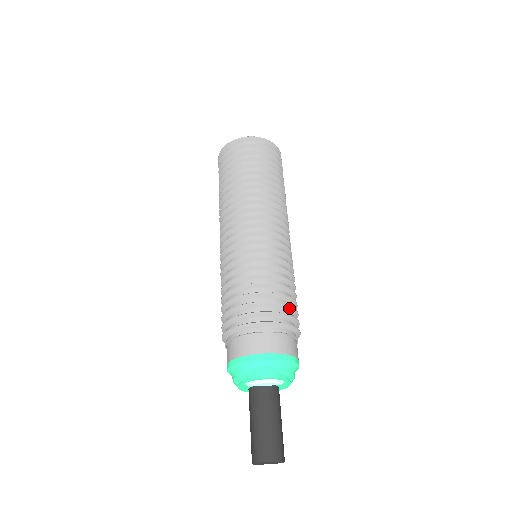
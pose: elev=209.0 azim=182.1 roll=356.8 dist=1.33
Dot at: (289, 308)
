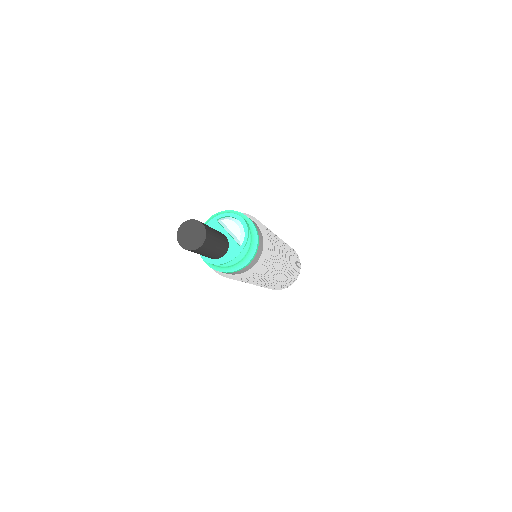
Dot at: (271, 249)
